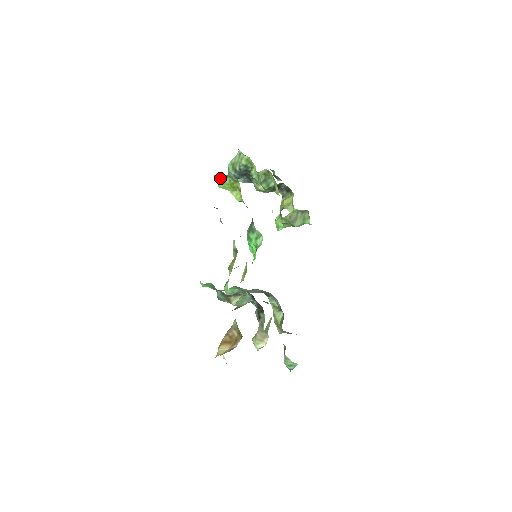
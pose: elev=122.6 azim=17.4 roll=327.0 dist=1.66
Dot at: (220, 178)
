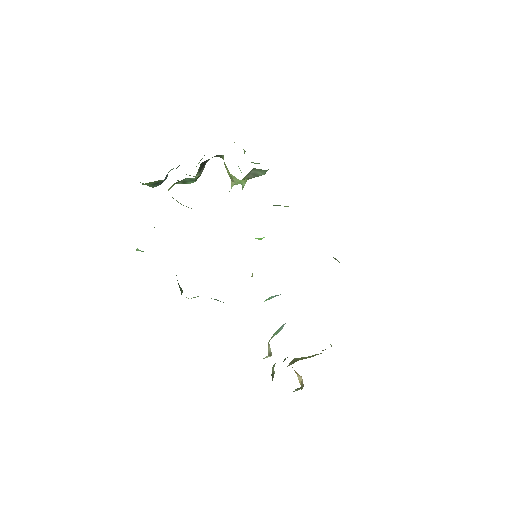
Dot at: occluded
